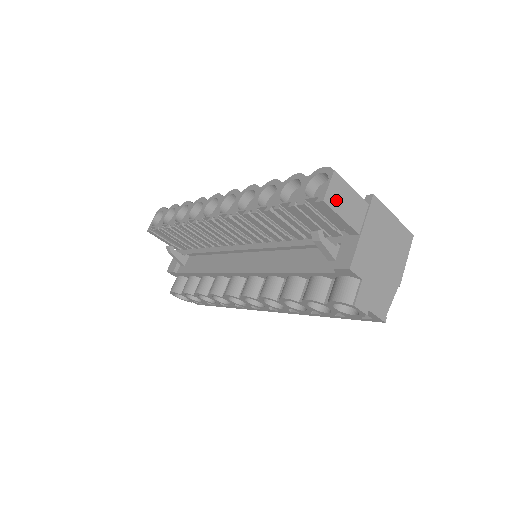
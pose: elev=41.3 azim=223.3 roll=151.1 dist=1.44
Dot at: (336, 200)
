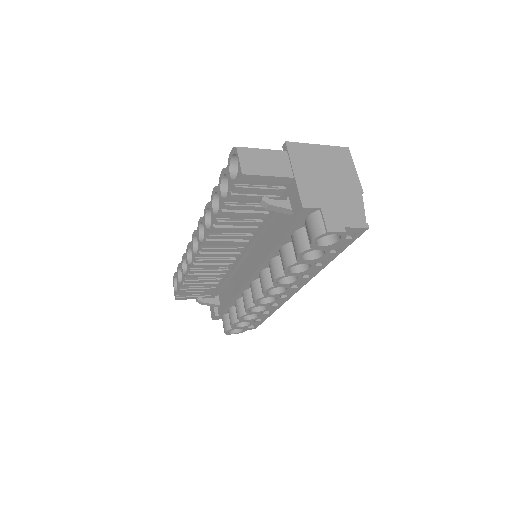
Dot at: (253, 166)
